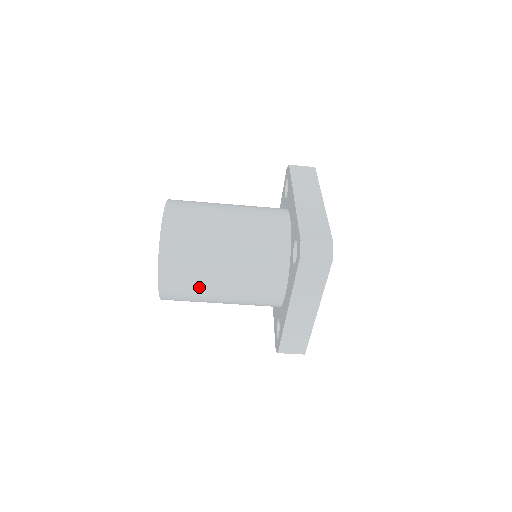
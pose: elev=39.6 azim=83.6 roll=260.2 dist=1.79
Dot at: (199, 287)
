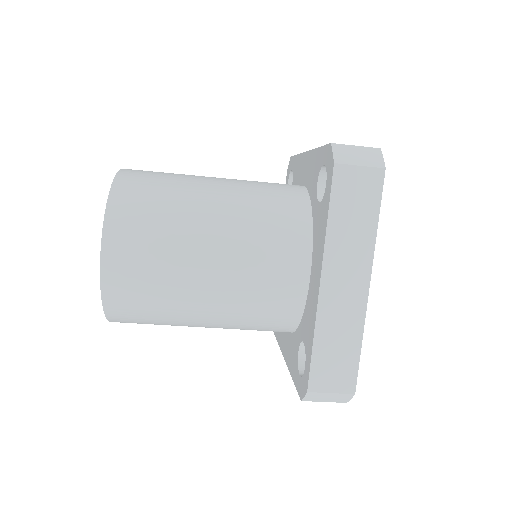
Dot at: occluded
